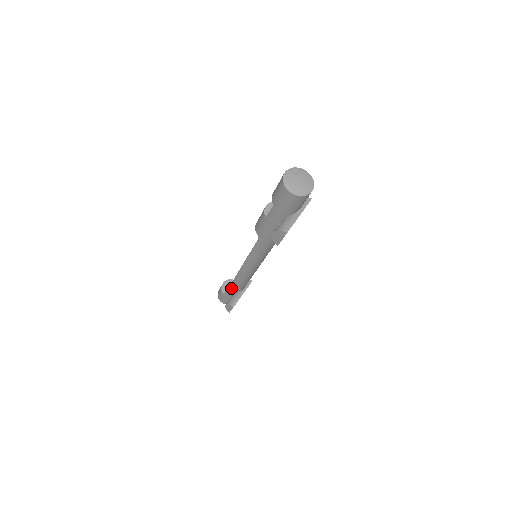
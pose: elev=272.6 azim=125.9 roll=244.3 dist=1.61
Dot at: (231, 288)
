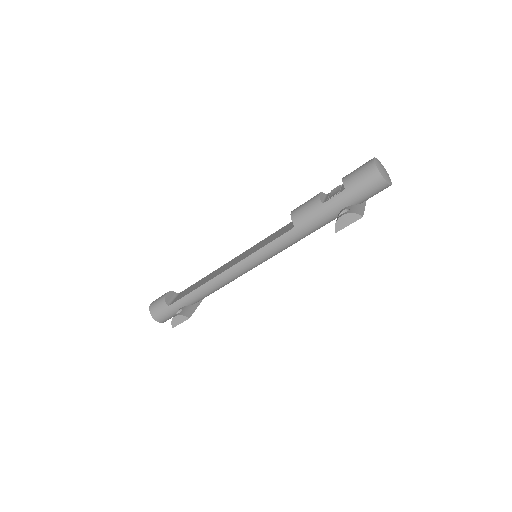
Dot at: (190, 296)
